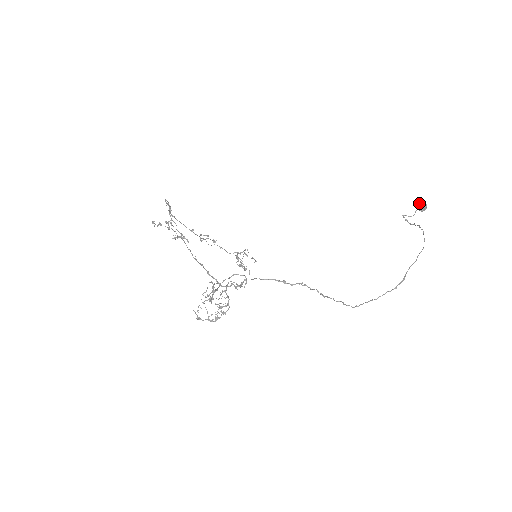
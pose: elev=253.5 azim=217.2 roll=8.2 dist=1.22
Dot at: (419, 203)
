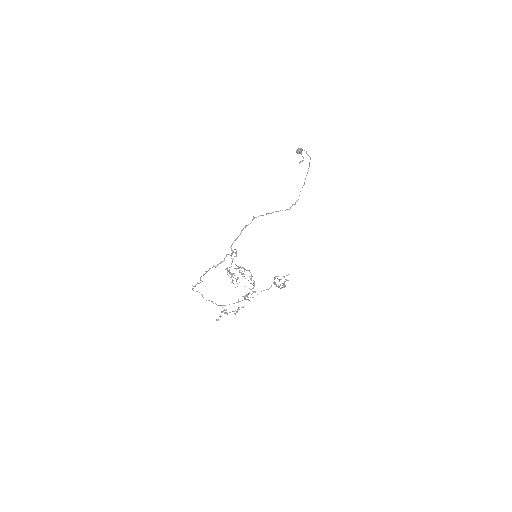
Dot at: (296, 152)
